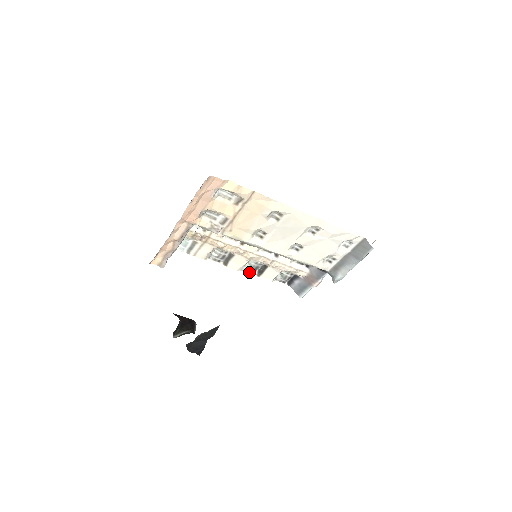
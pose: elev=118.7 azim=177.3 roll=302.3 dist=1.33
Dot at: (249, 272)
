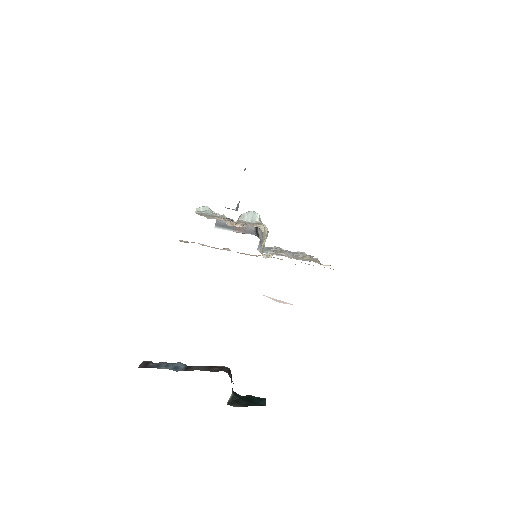
Dot at: occluded
